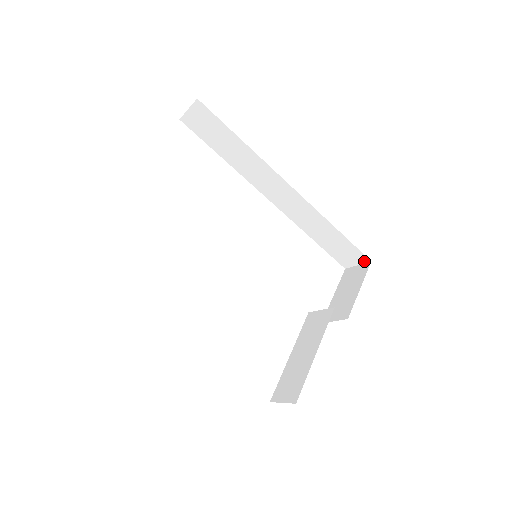
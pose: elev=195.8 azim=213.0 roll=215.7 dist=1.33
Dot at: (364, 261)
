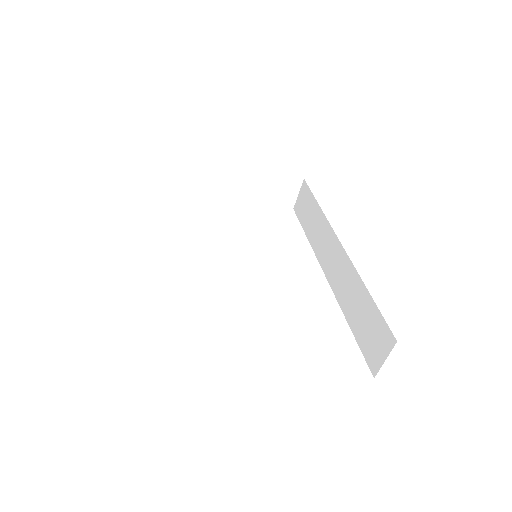
Dot at: (391, 346)
